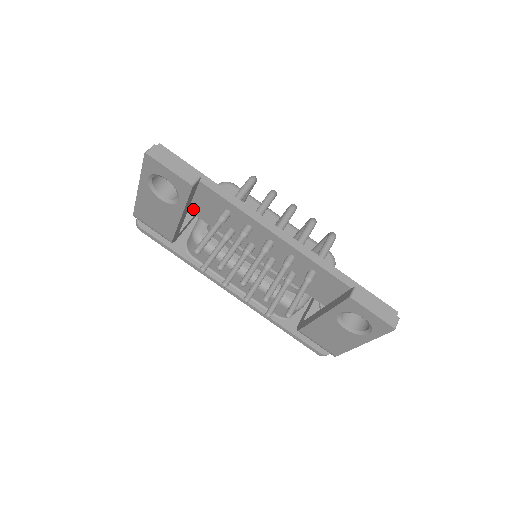
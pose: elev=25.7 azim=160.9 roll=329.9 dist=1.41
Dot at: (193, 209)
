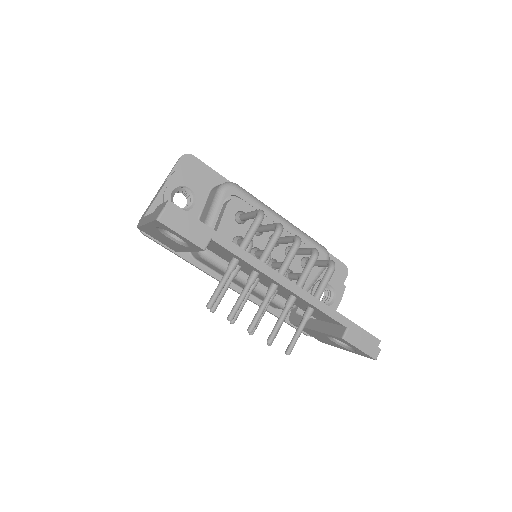
Dot at: occluded
